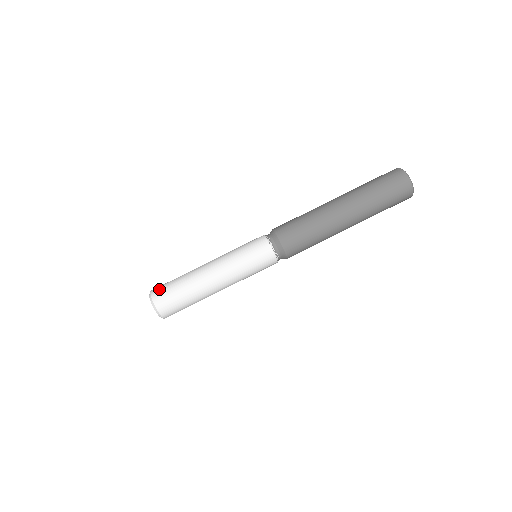
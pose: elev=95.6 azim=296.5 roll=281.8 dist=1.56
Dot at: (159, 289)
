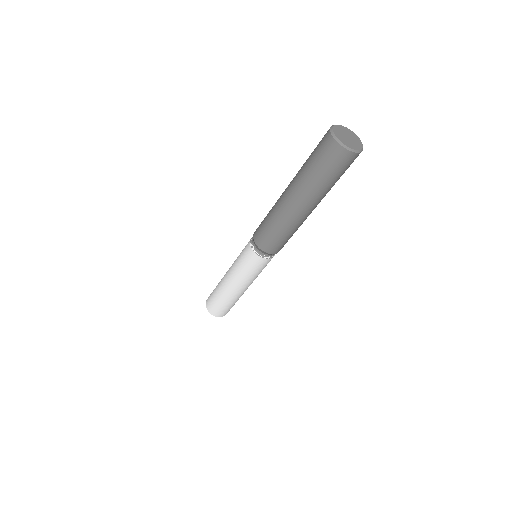
Dot at: (218, 313)
